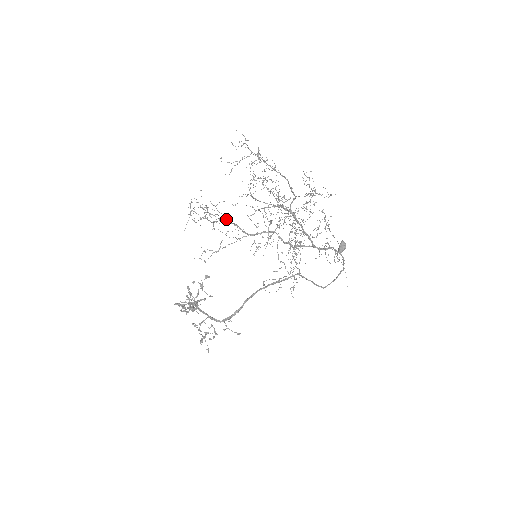
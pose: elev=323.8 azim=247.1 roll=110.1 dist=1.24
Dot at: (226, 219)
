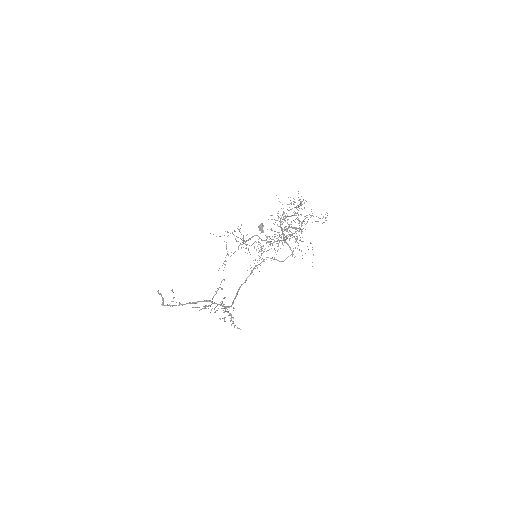
Dot at: occluded
